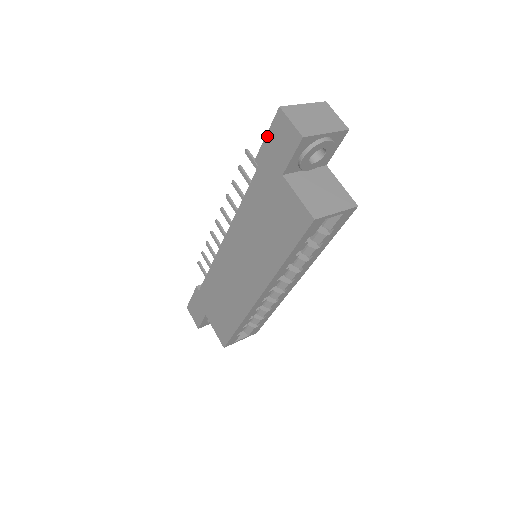
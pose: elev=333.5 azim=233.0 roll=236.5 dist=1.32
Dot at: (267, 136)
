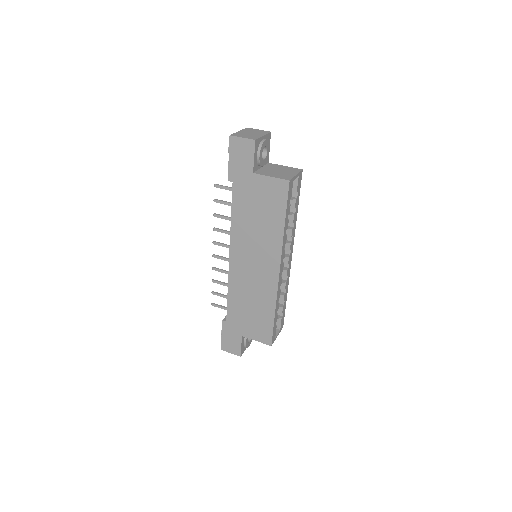
Dot at: (230, 159)
